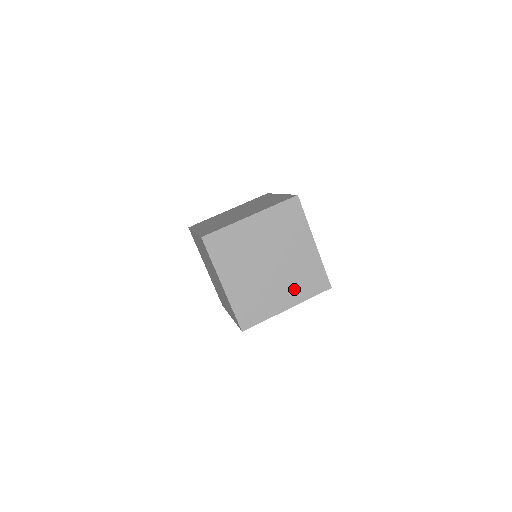
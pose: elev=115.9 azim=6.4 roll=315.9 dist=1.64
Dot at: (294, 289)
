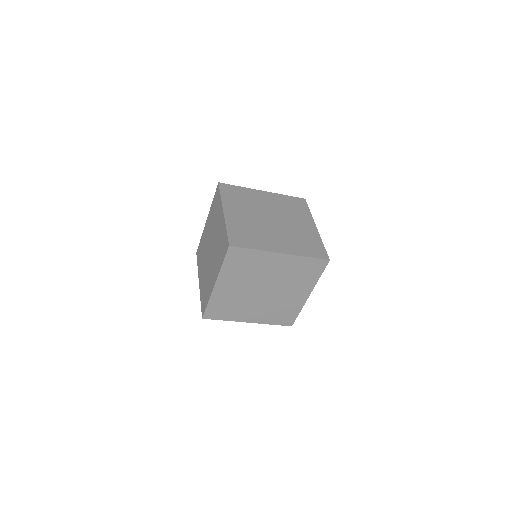
Dot at: (300, 285)
